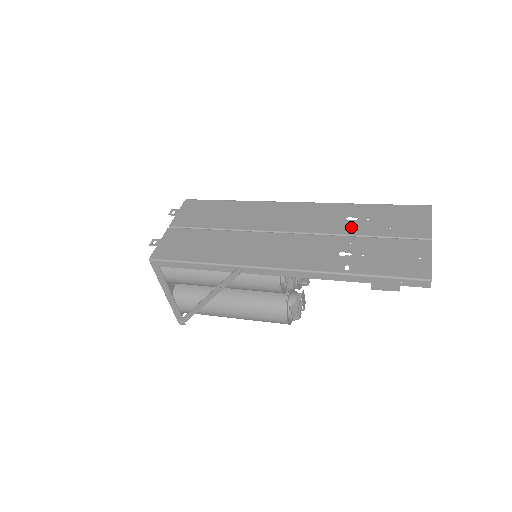
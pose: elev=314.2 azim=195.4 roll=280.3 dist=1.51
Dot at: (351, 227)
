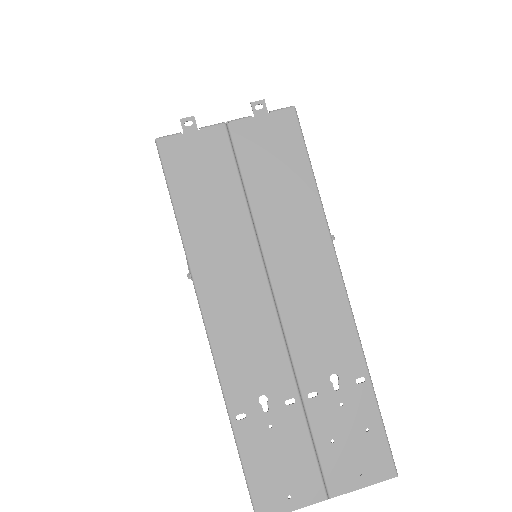
Dot at: (317, 389)
